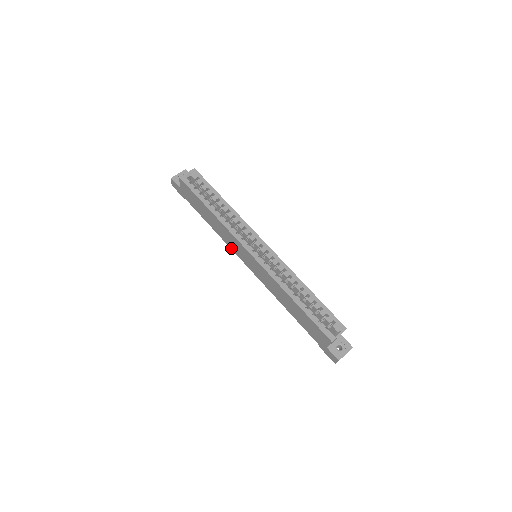
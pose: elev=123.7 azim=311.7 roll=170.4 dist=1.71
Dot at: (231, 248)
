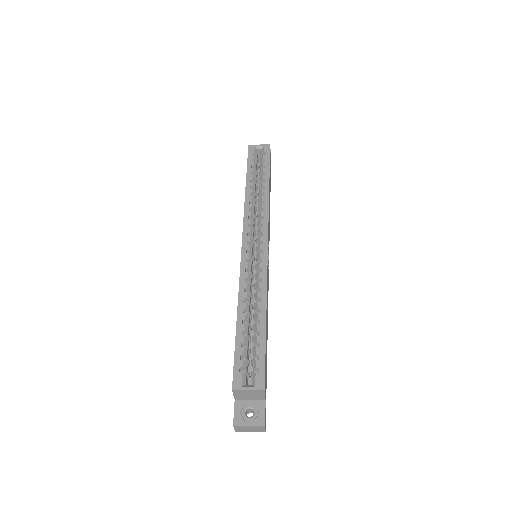
Dot at: occluded
